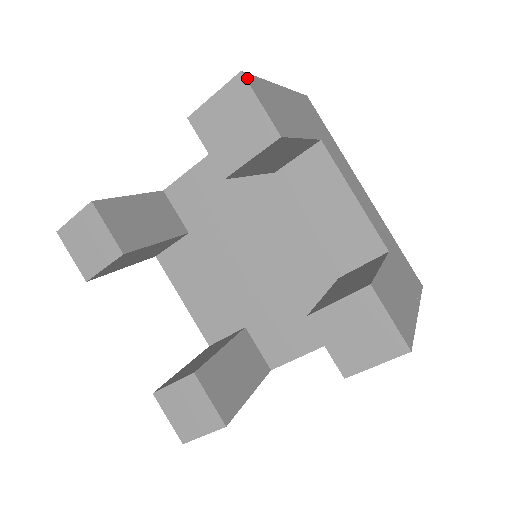
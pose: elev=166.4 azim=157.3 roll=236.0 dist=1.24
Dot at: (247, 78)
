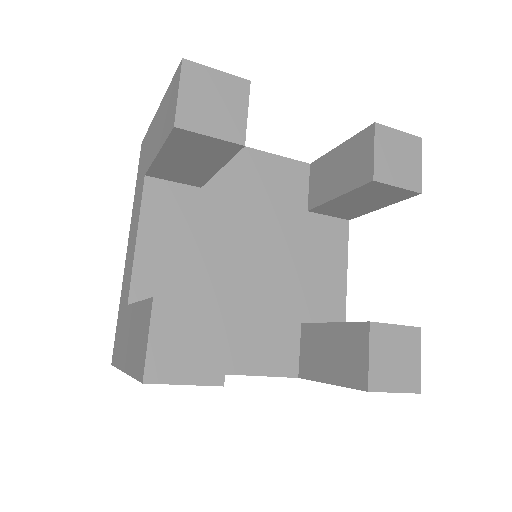
Dot at: (419, 145)
